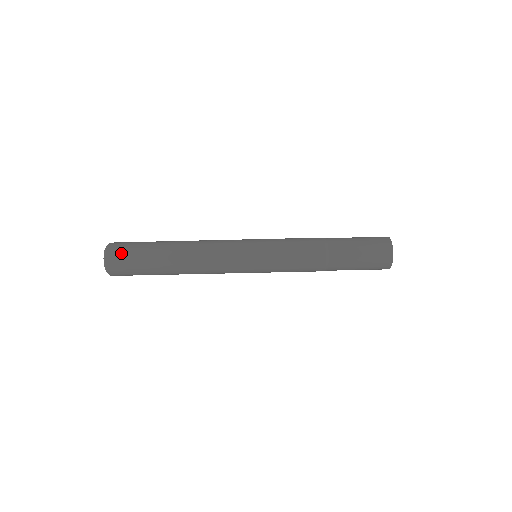
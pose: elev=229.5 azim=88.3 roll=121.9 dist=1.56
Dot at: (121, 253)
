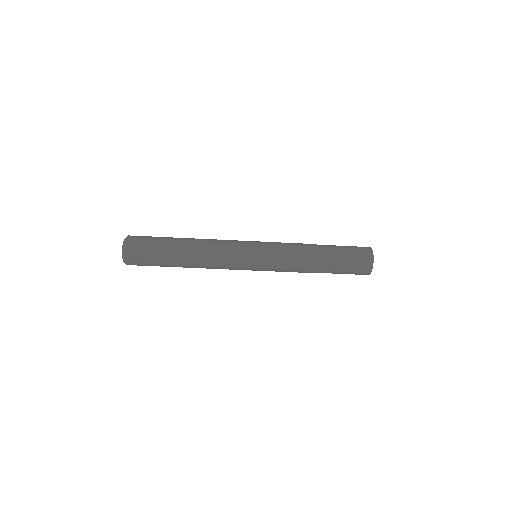
Dot at: (140, 239)
